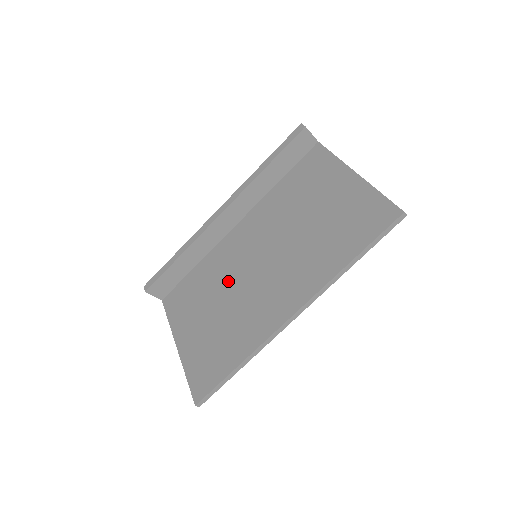
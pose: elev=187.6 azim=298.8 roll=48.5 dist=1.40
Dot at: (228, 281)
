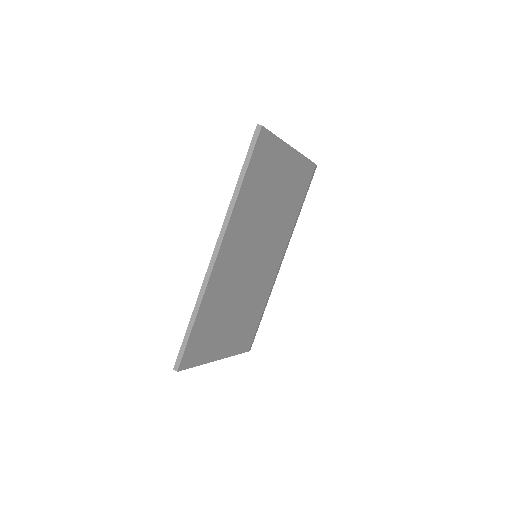
Dot at: occluded
